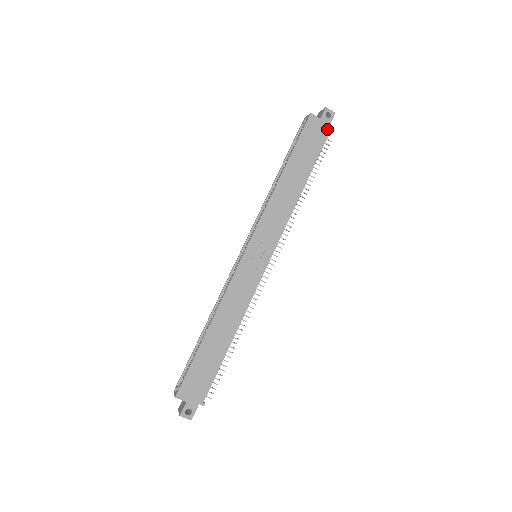
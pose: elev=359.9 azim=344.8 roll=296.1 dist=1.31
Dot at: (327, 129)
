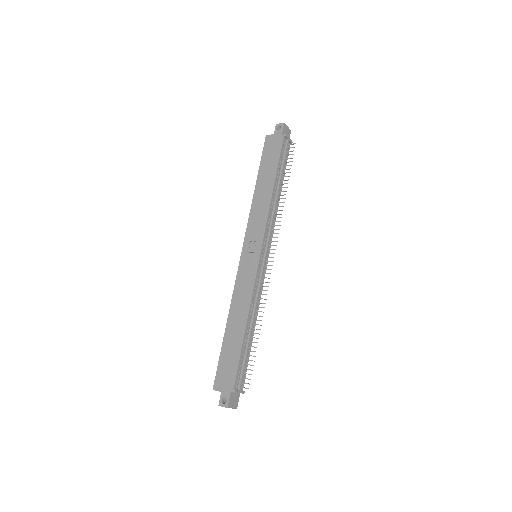
Dot at: (281, 137)
